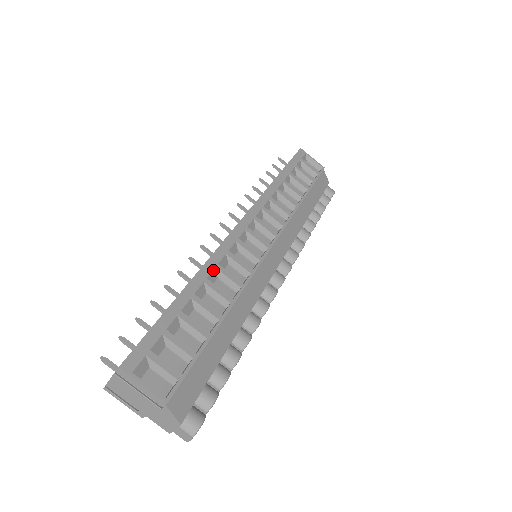
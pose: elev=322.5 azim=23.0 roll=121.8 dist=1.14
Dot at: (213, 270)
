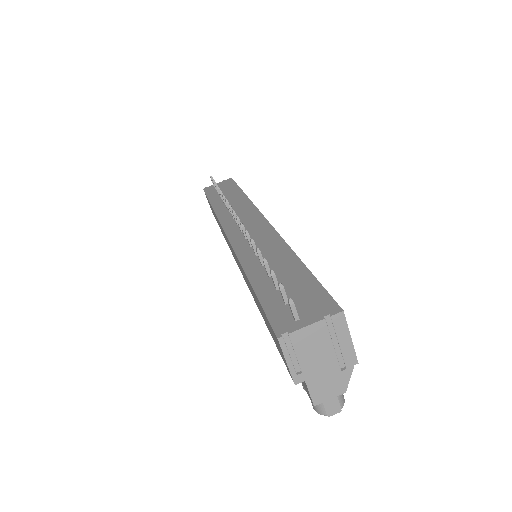
Dot at: occluded
